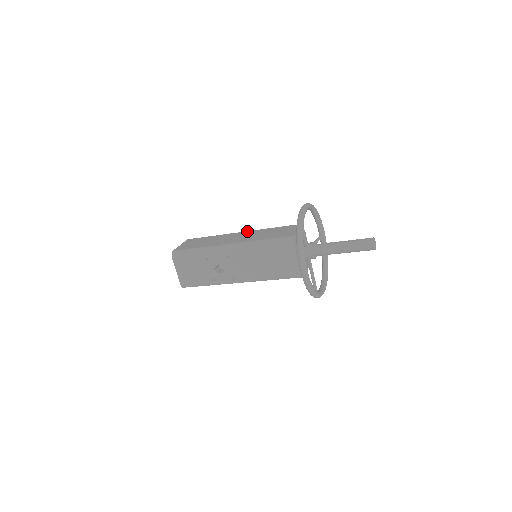
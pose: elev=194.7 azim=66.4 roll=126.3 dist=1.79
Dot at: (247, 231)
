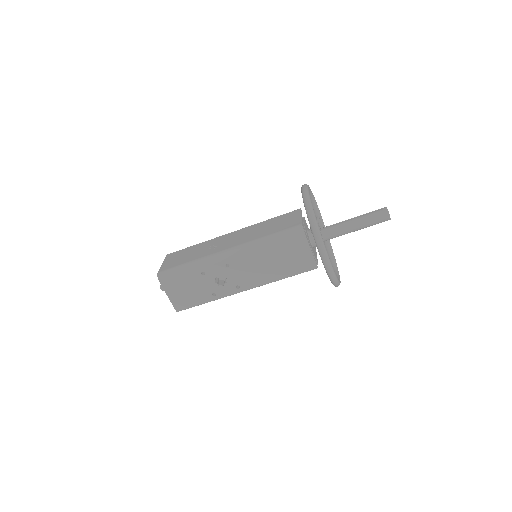
Dot at: (237, 230)
